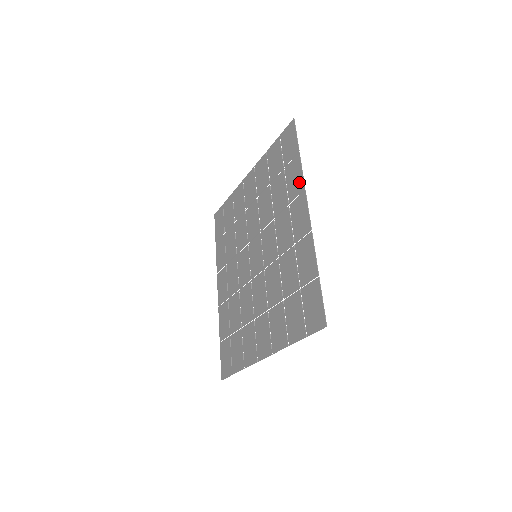
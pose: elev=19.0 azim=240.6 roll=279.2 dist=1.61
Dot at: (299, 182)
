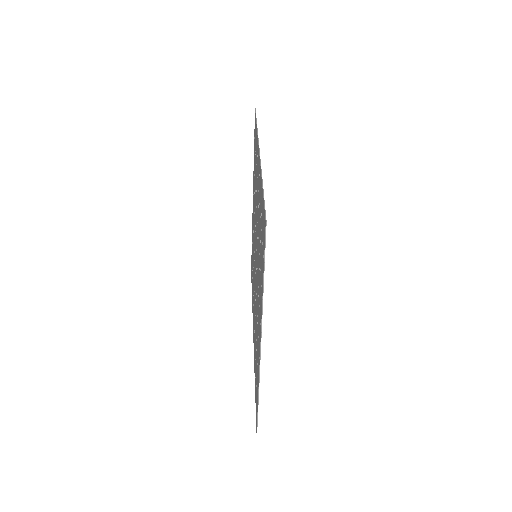
Dot at: (257, 142)
